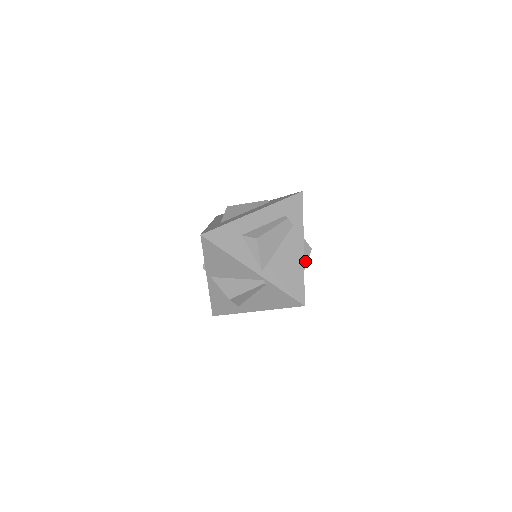
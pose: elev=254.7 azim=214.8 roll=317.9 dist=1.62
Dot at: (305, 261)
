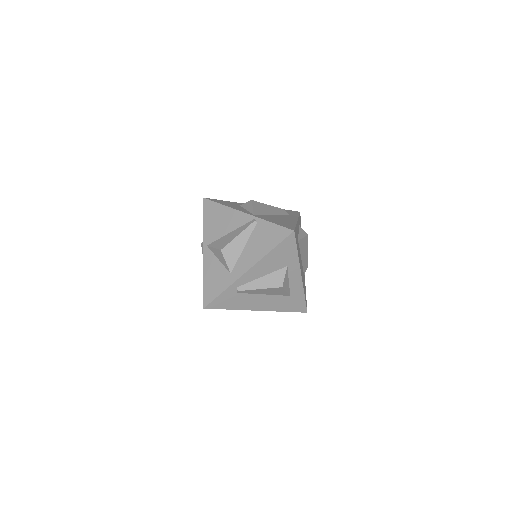
Dot at: (301, 236)
